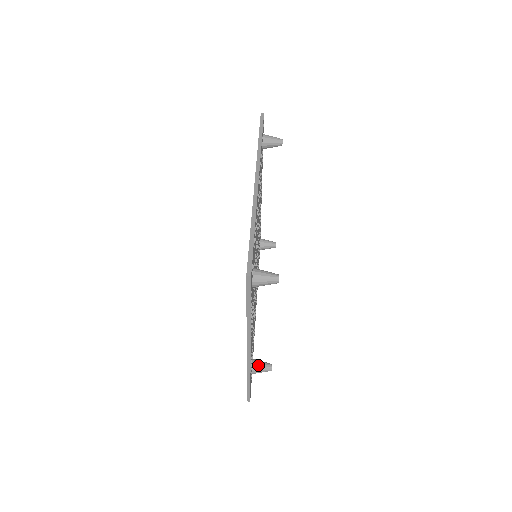
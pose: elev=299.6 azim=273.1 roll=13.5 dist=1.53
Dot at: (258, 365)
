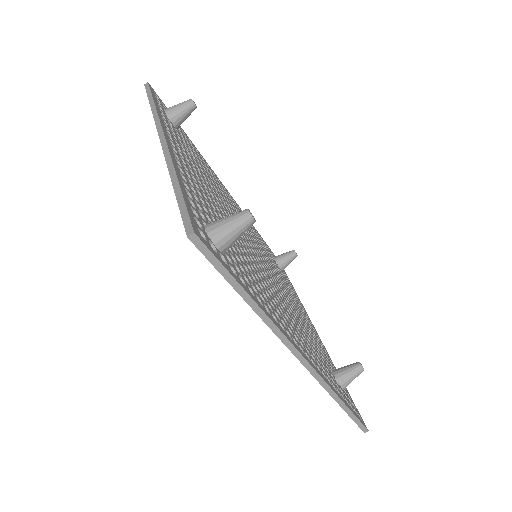
Dot at: (286, 266)
